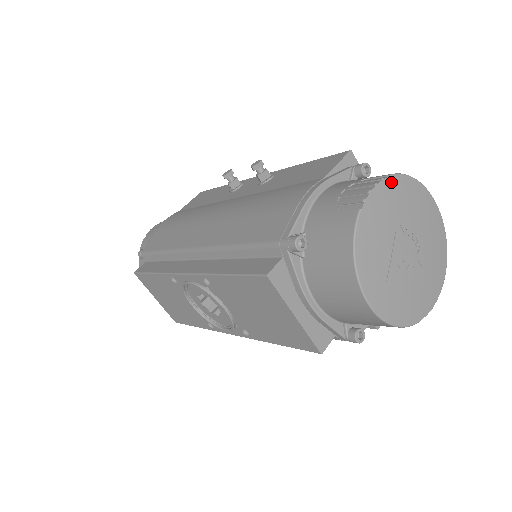
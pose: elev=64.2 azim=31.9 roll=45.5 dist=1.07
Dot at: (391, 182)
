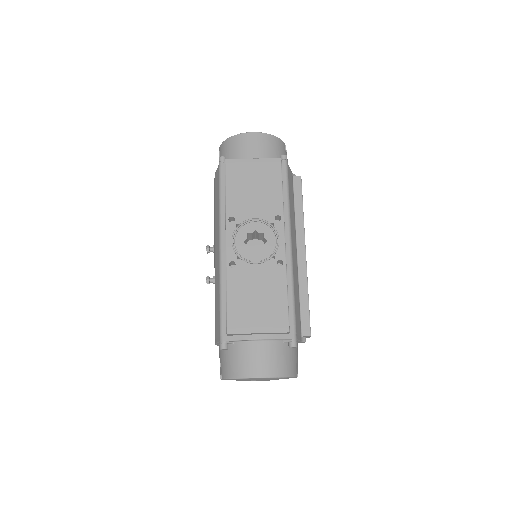
Dot at: occluded
